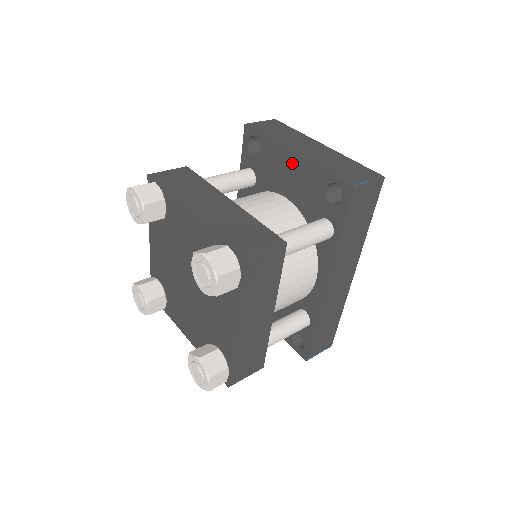
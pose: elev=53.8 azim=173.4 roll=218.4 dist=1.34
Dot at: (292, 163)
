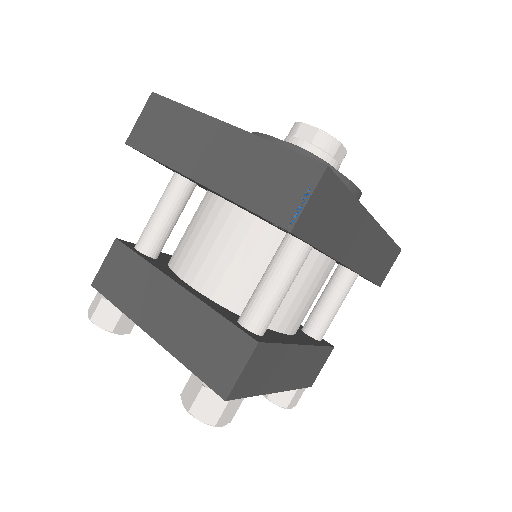
Dot at: (207, 188)
